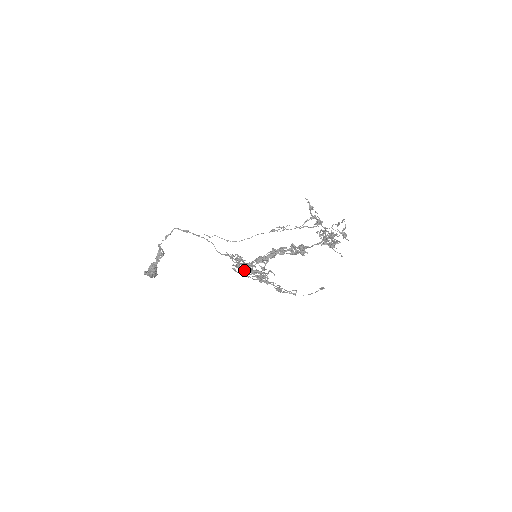
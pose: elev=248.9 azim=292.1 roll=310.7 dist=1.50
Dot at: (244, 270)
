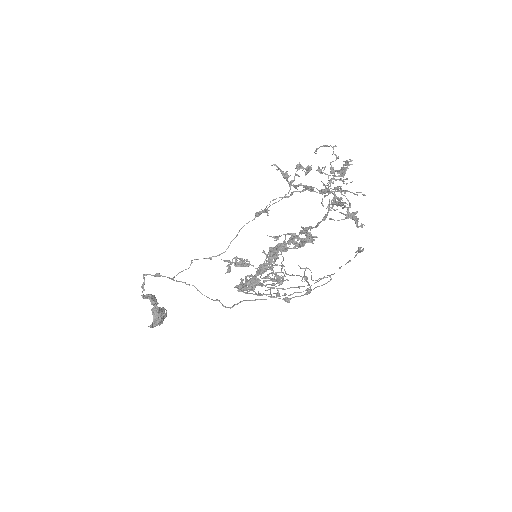
Dot at: occluded
